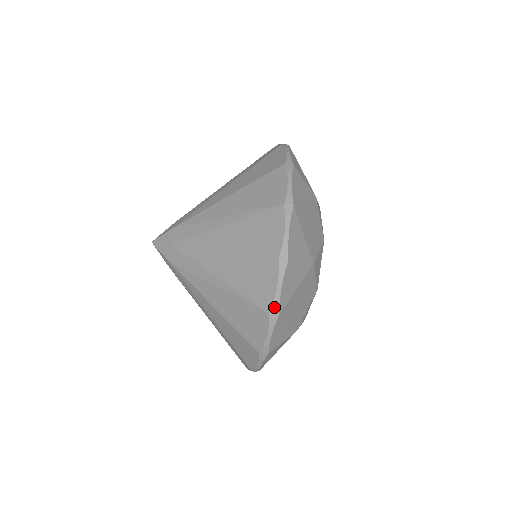
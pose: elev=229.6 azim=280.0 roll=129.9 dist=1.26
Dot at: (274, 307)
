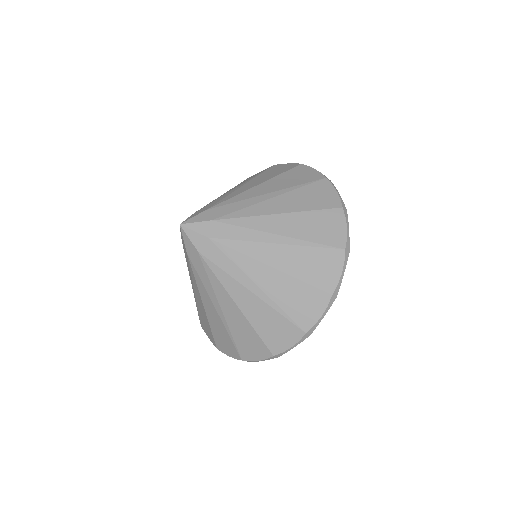
Dot at: (347, 244)
